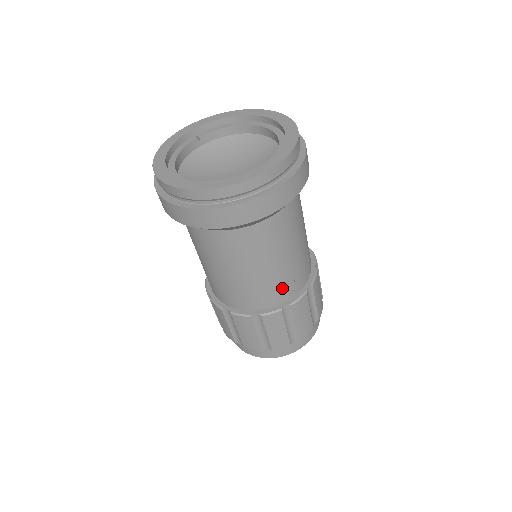
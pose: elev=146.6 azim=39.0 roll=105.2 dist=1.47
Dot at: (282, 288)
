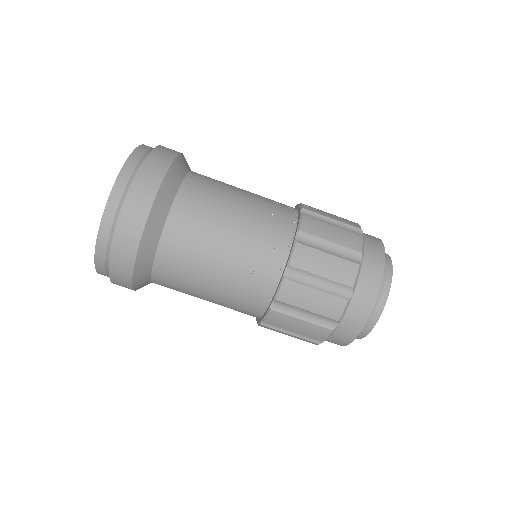
Dot at: (251, 290)
